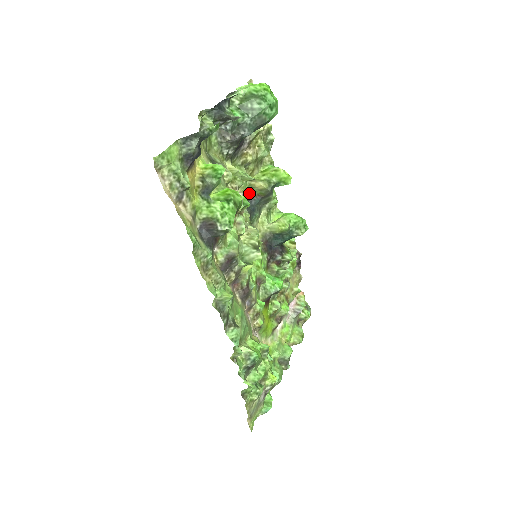
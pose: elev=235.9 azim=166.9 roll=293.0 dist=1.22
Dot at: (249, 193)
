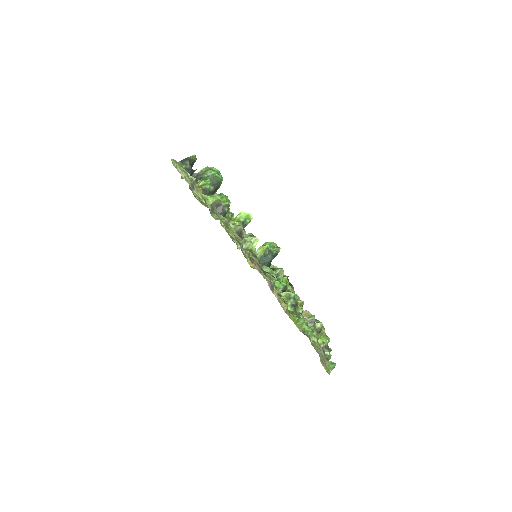
Dot at: occluded
